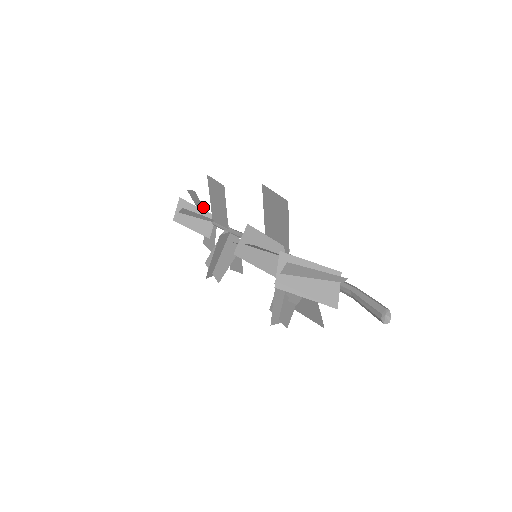
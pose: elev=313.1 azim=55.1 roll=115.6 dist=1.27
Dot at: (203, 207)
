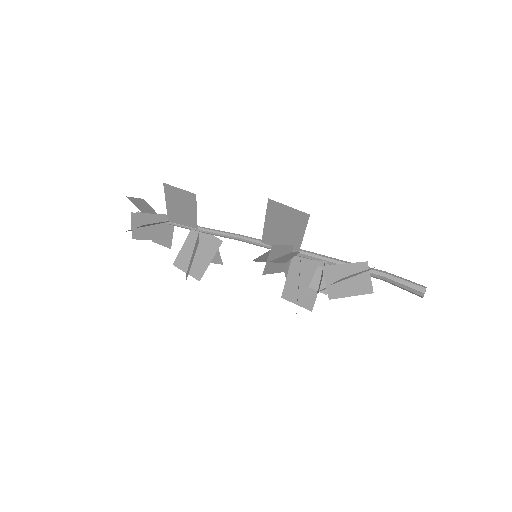
Dot at: (153, 211)
